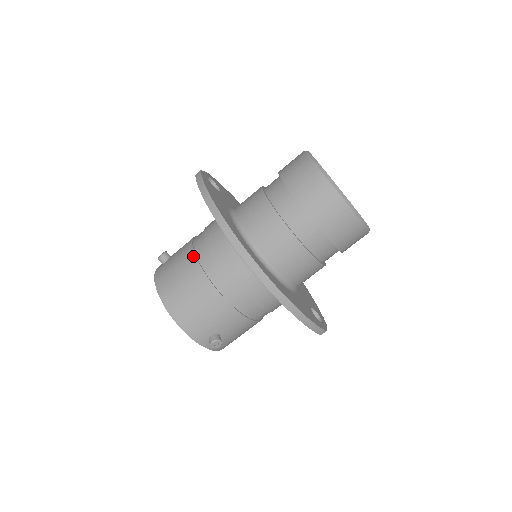
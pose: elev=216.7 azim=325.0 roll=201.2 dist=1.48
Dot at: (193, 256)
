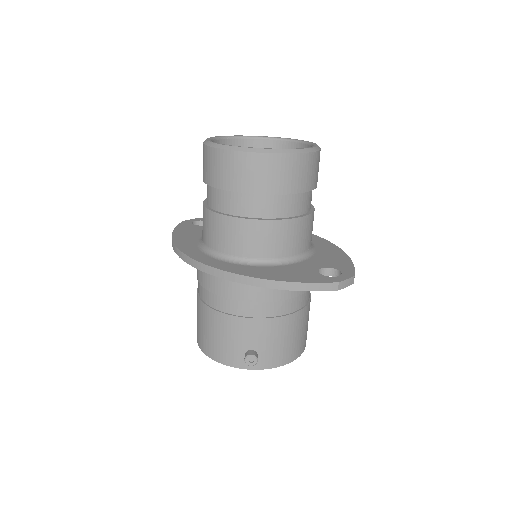
Dot at: occluded
